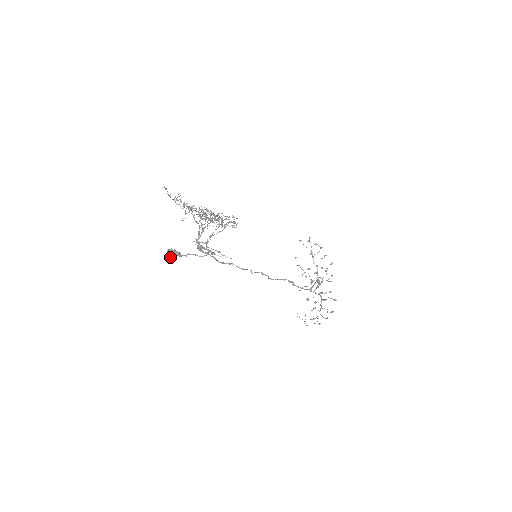
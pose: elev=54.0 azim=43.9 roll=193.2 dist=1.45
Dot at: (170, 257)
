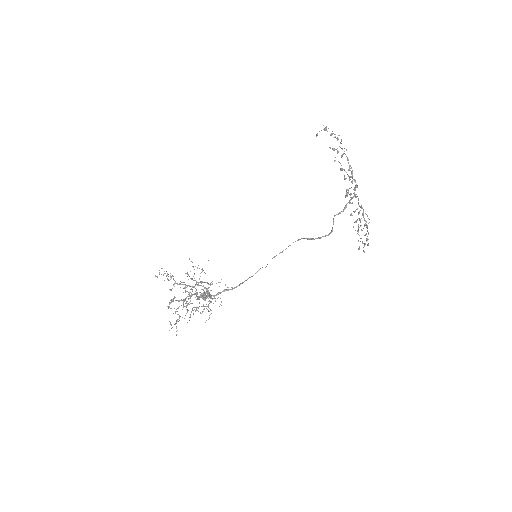
Dot at: (205, 300)
